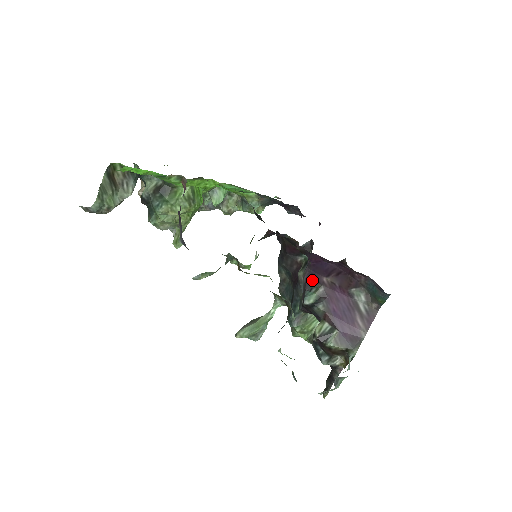
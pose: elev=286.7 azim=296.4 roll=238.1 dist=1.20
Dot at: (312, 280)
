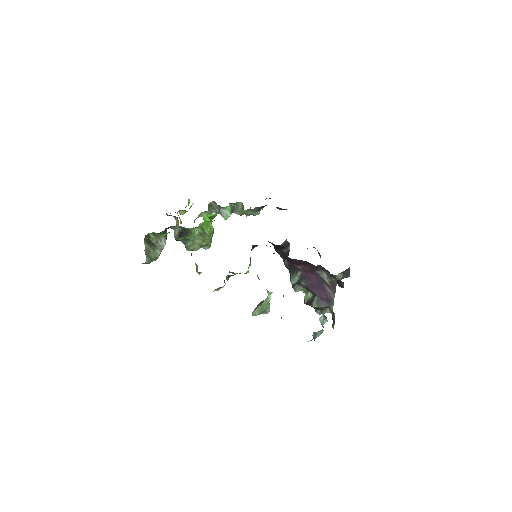
Dot at: (292, 268)
